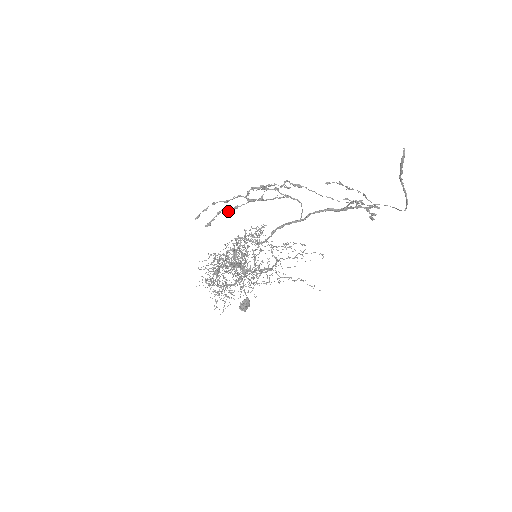
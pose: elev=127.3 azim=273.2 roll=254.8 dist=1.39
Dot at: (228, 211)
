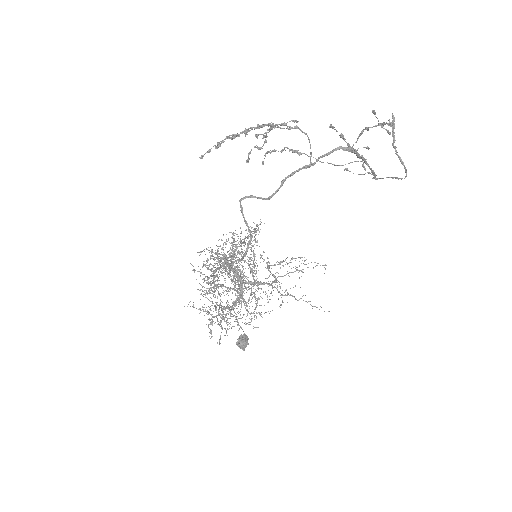
Dot at: (238, 135)
